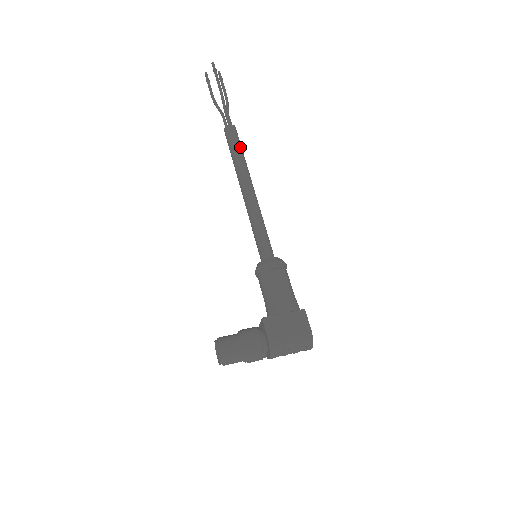
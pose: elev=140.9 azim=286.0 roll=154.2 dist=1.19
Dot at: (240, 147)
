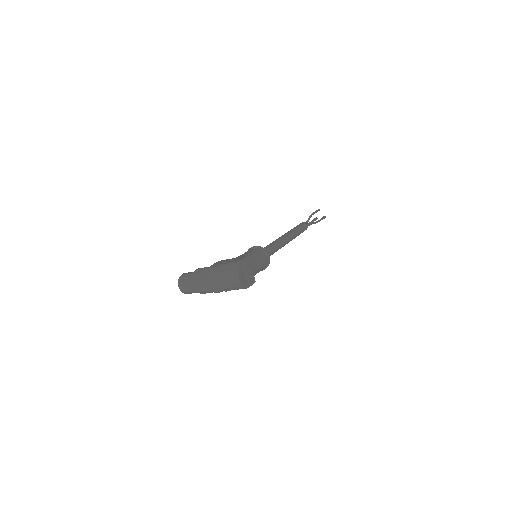
Dot at: (298, 227)
